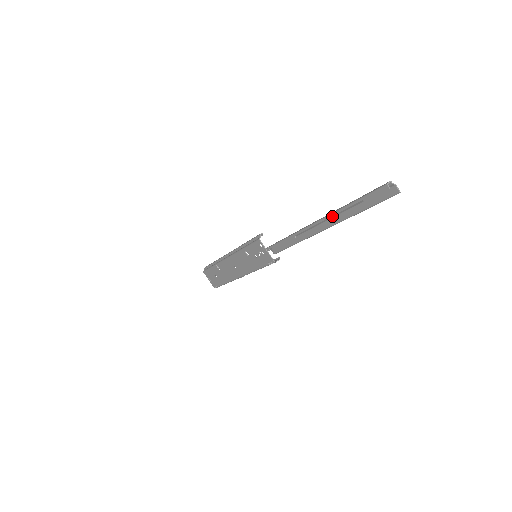
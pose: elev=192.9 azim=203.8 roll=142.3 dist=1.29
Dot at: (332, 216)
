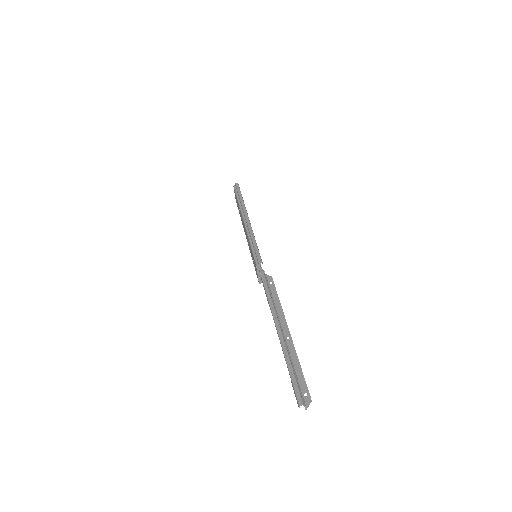
Dot at: (285, 344)
